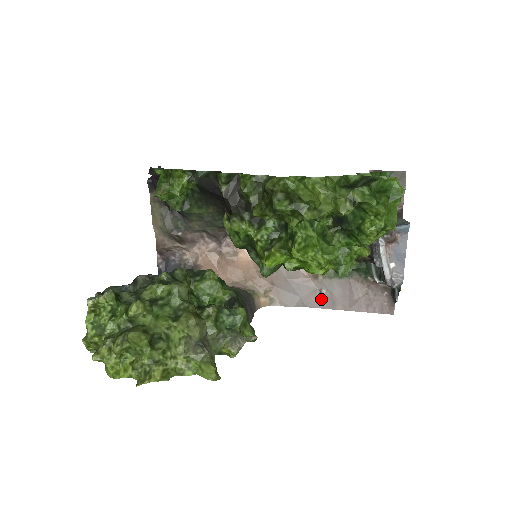
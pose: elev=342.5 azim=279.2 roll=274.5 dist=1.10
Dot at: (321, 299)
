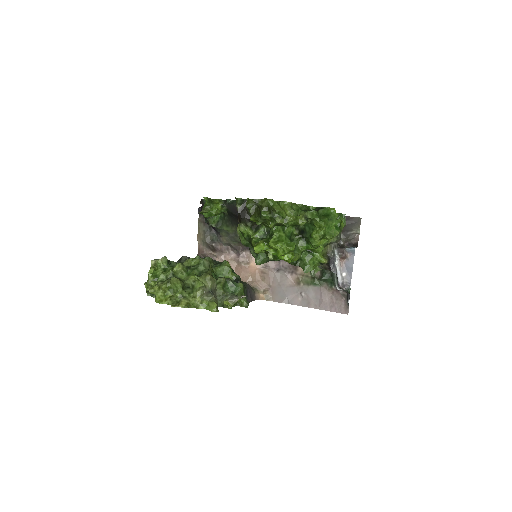
Dot at: (301, 299)
